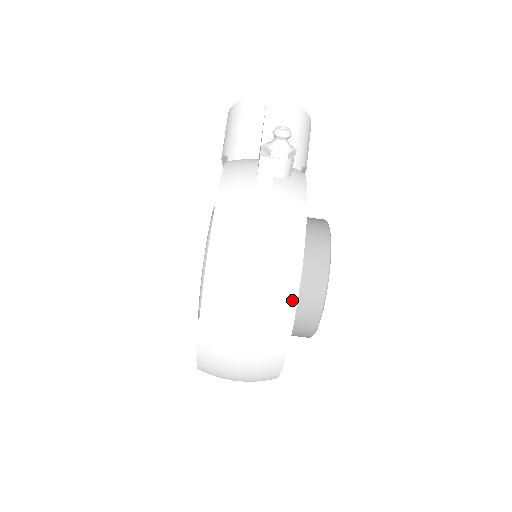
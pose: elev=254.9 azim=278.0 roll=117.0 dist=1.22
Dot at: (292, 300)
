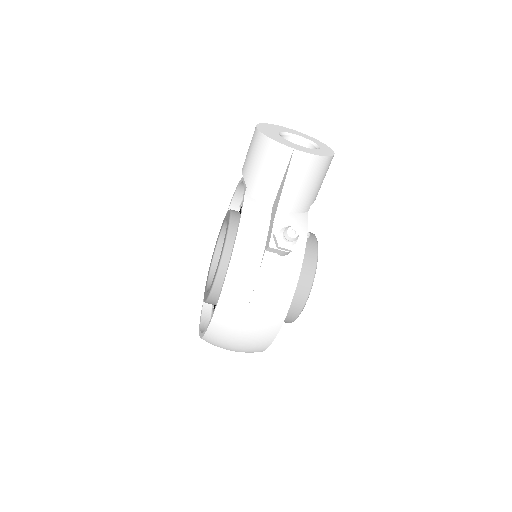
Dot at: (269, 342)
